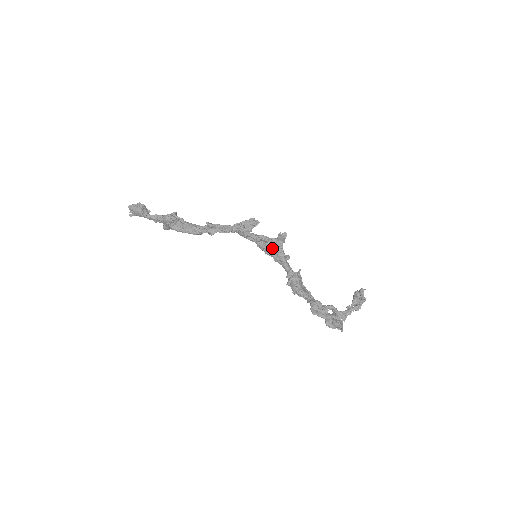
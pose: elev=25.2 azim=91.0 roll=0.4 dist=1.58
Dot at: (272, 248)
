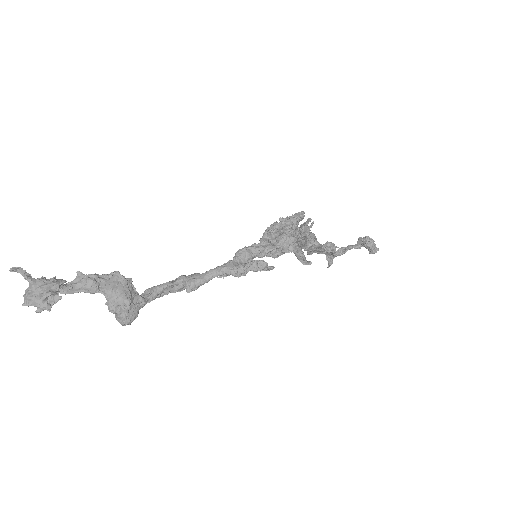
Dot at: occluded
